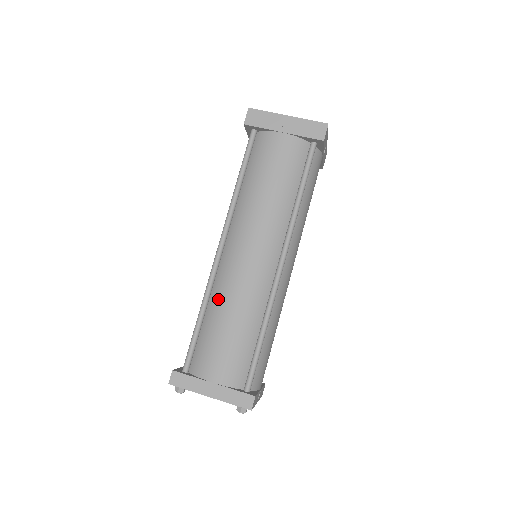
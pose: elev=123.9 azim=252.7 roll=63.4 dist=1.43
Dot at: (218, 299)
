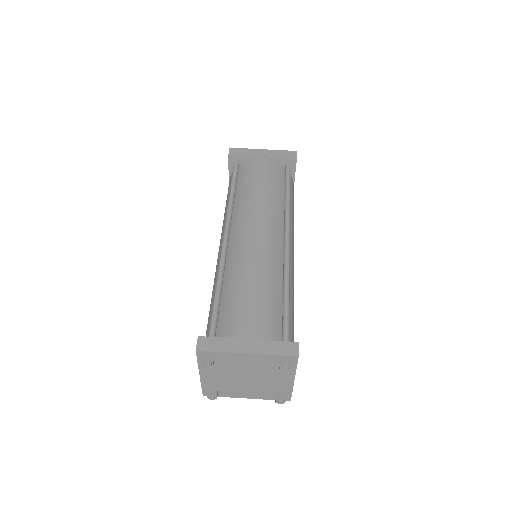
Dot at: (234, 271)
